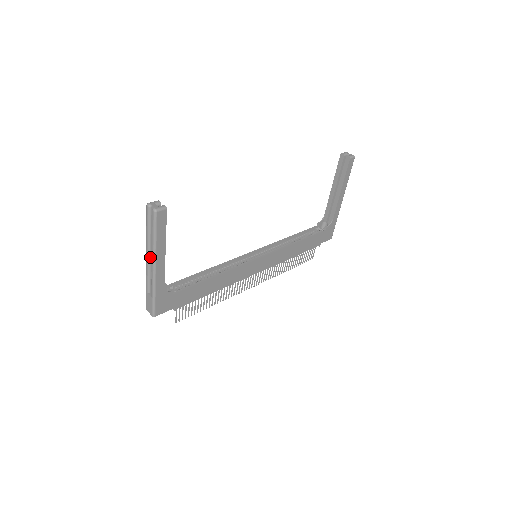
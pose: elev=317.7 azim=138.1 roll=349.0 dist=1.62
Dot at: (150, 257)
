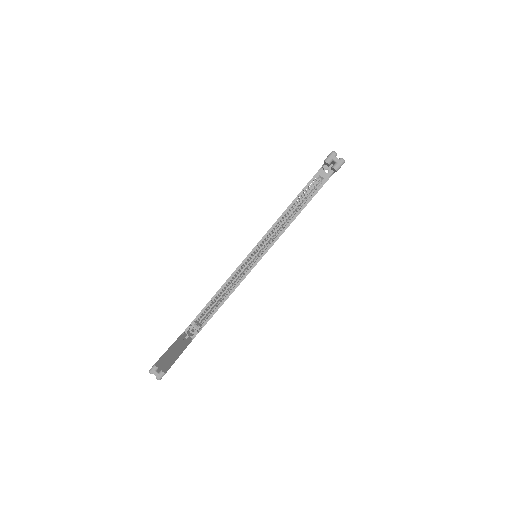
Dot at: occluded
